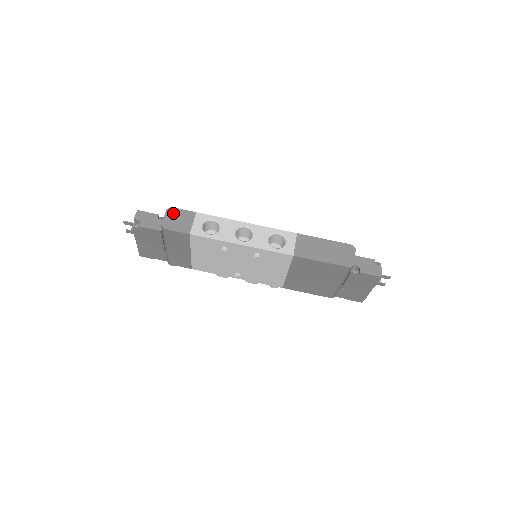
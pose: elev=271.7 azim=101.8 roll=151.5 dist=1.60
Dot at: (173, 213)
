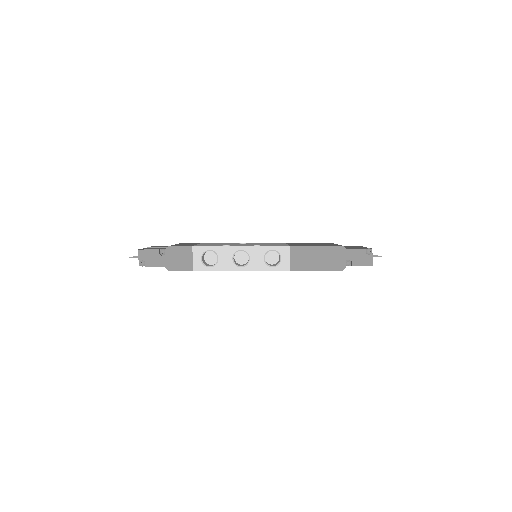
Dot at: (172, 253)
